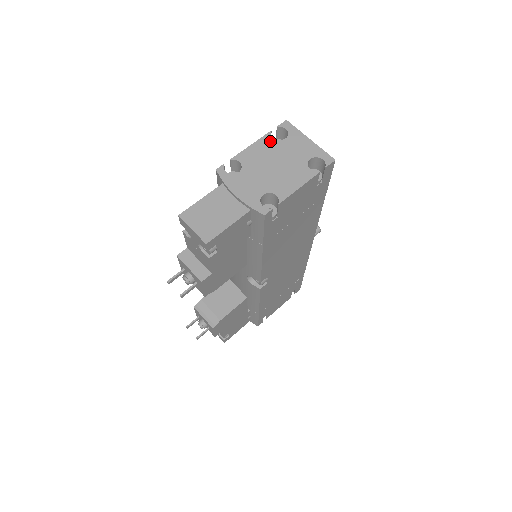
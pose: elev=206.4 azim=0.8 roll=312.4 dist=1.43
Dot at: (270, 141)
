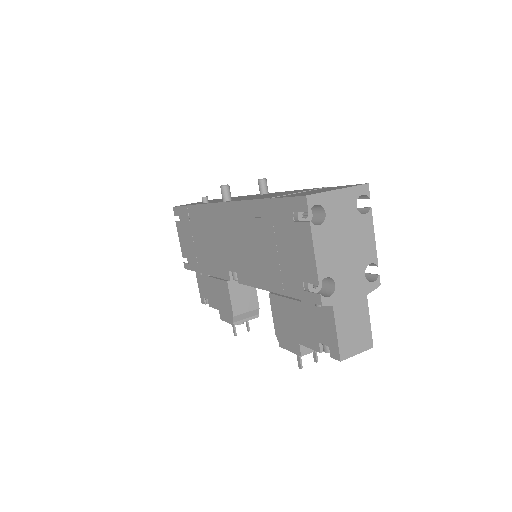
Dot at: (321, 231)
